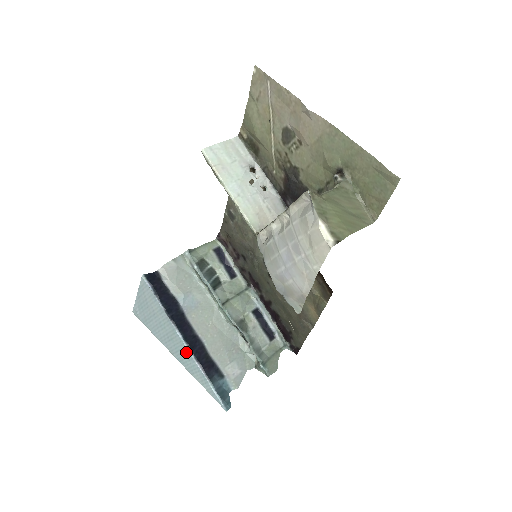
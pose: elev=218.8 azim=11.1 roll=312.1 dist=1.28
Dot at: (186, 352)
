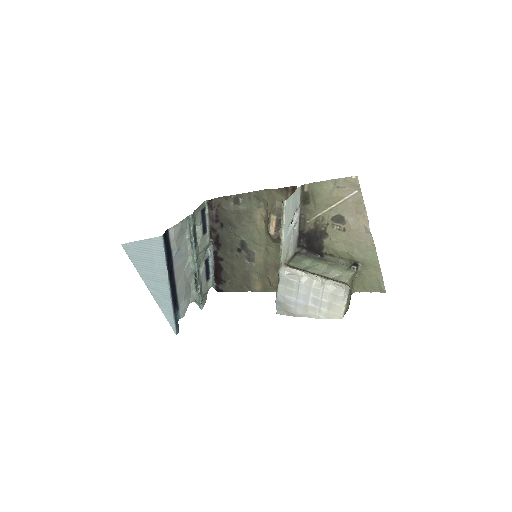
Dot at: (166, 294)
